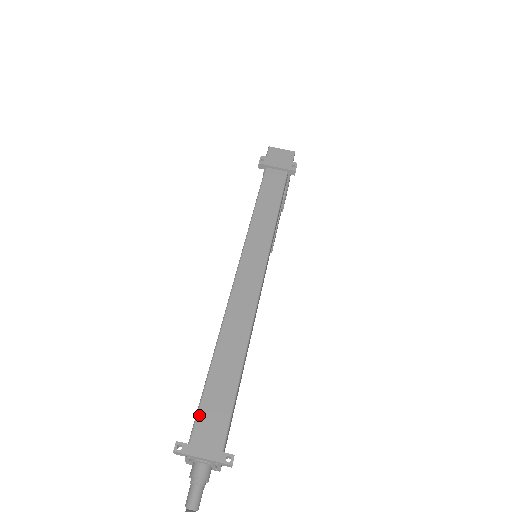
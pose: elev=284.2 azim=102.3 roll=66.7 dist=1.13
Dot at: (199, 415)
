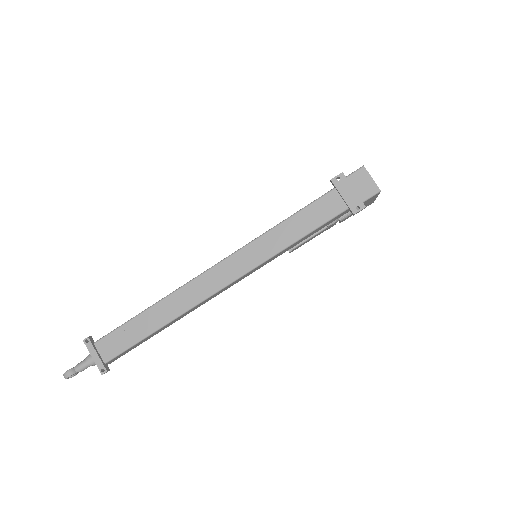
Dot at: (111, 334)
